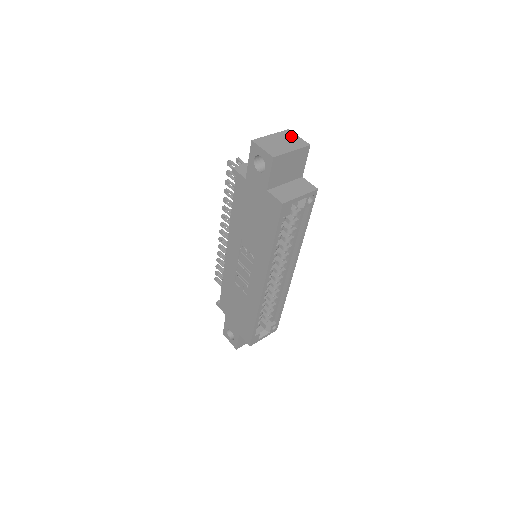
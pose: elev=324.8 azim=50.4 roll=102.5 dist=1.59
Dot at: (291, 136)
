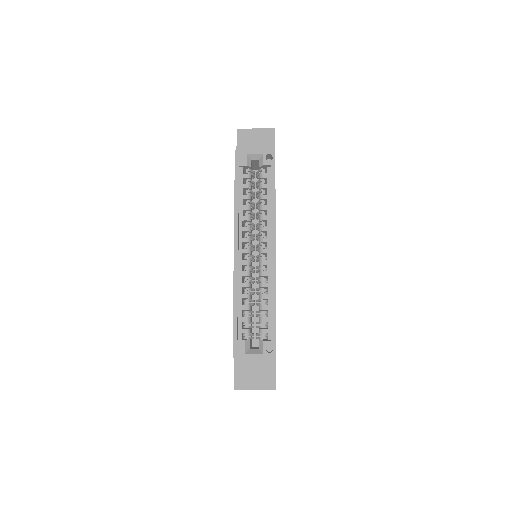
Dot at: occluded
